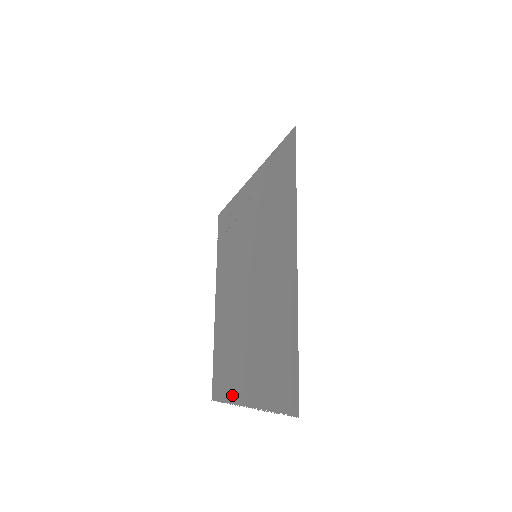
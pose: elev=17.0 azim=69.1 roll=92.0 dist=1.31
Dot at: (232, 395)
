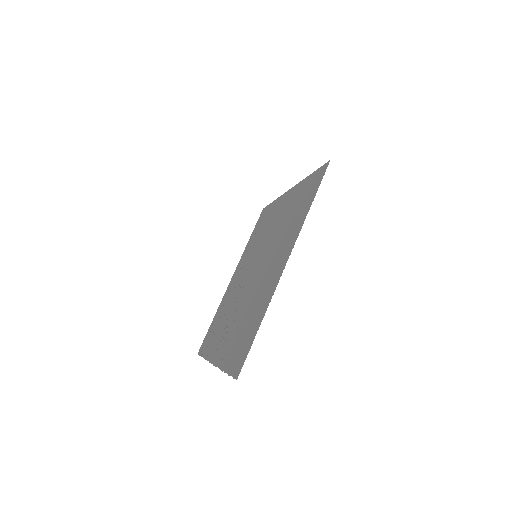
Dot at: (268, 299)
